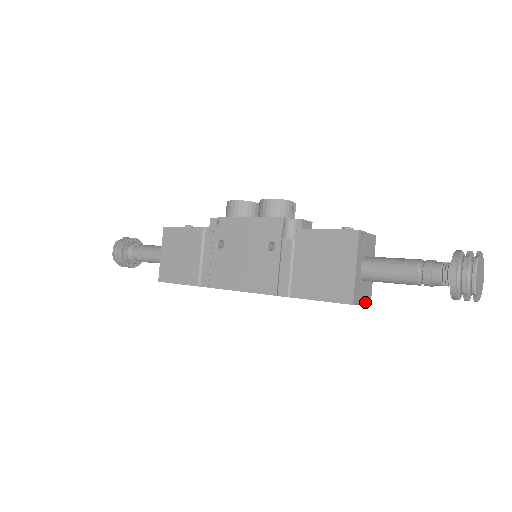
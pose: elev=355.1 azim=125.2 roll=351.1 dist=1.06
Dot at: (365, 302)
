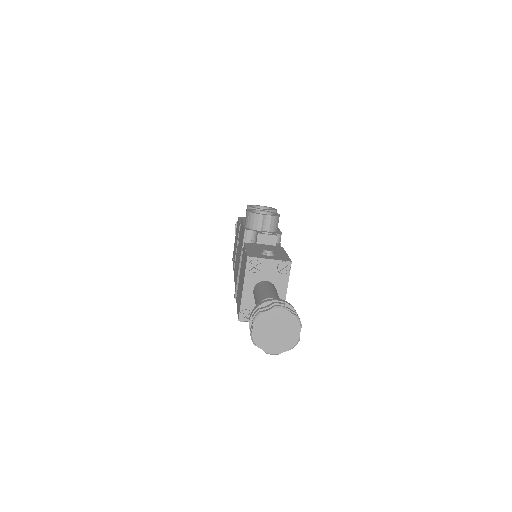
Dot at: occluded
